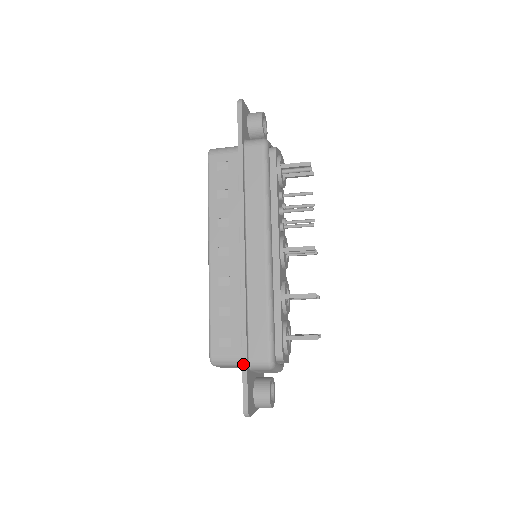
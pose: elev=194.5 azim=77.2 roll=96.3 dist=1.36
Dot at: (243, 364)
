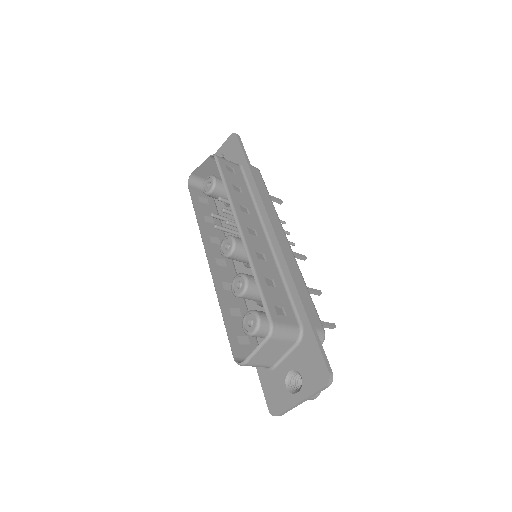
Dot at: (312, 327)
